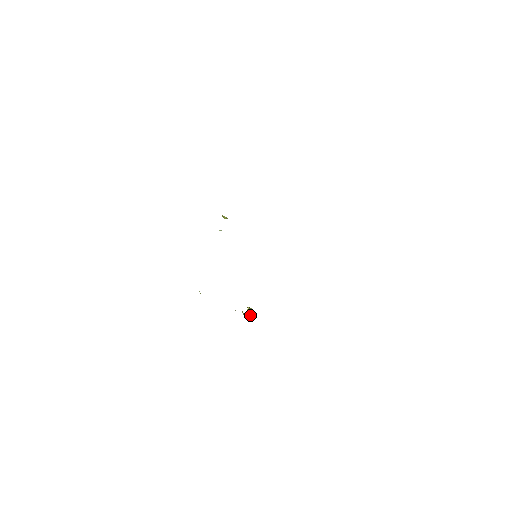
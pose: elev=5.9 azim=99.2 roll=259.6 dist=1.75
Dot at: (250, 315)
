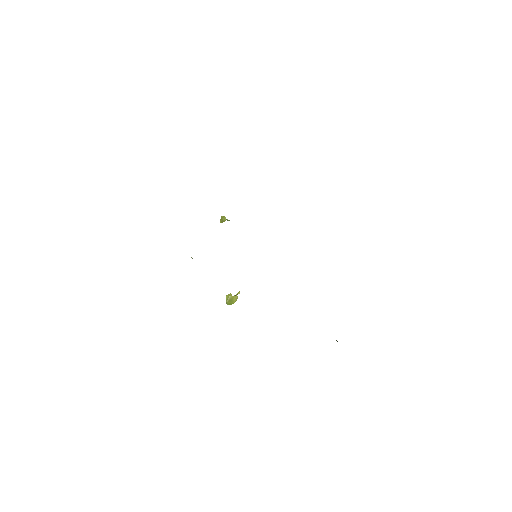
Dot at: (233, 302)
